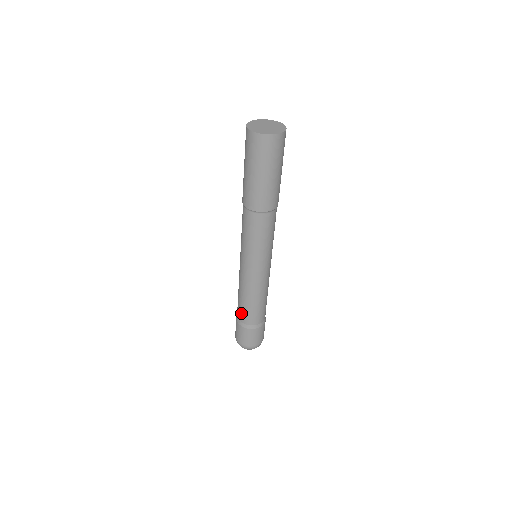
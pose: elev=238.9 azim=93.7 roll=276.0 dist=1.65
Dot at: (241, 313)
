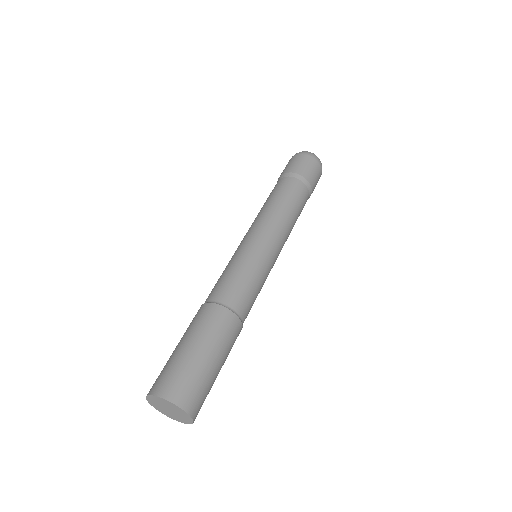
Dot at: occluded
